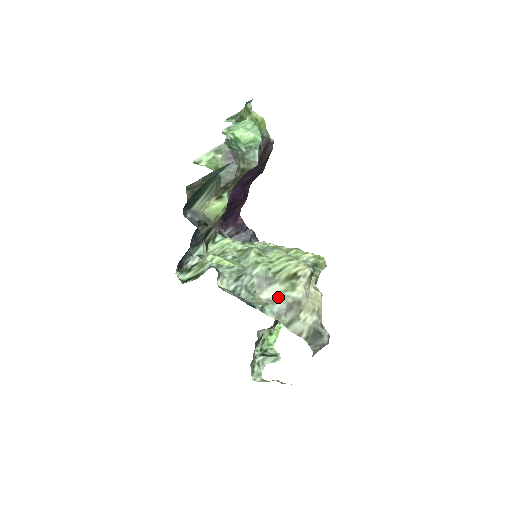
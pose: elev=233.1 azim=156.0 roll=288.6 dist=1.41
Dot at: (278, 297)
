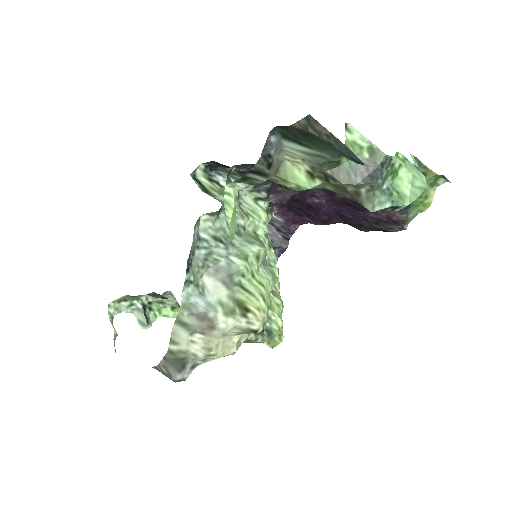
Dot at: (211, 298)
